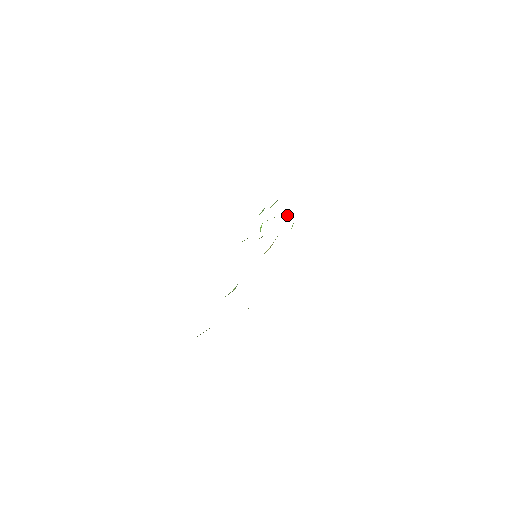
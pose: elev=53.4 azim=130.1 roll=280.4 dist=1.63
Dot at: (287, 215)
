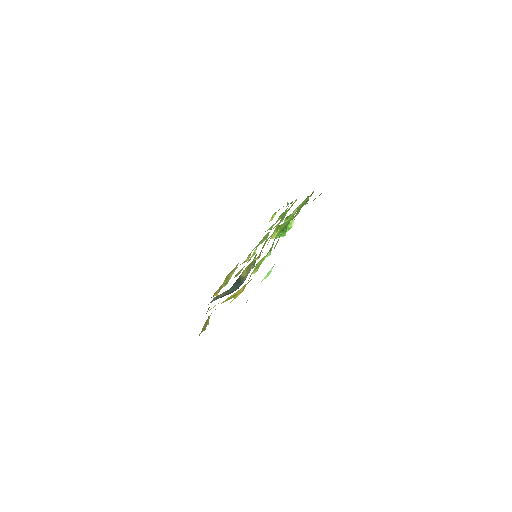
Dot at: (278, 237)
